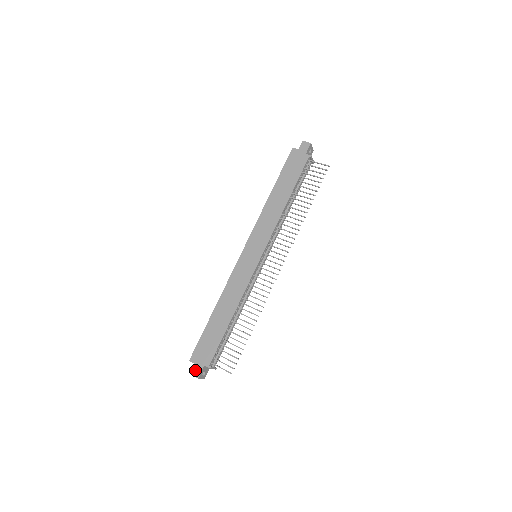
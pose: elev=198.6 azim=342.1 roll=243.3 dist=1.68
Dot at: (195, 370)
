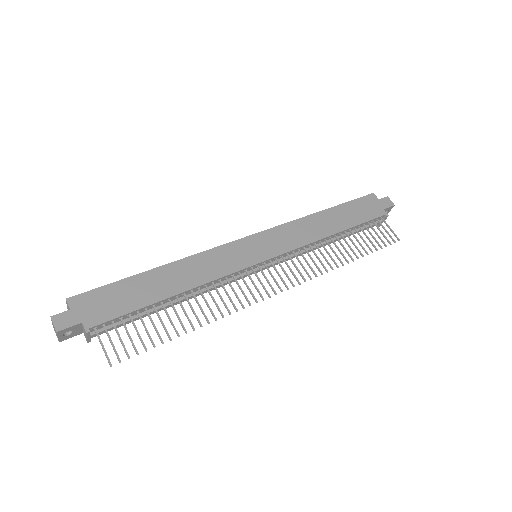
Dot at: (63, 317)
